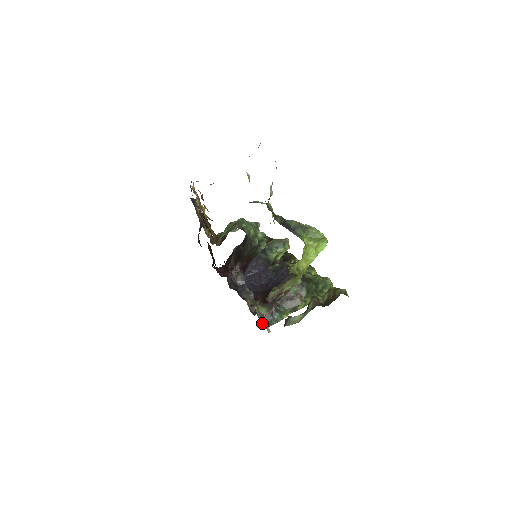
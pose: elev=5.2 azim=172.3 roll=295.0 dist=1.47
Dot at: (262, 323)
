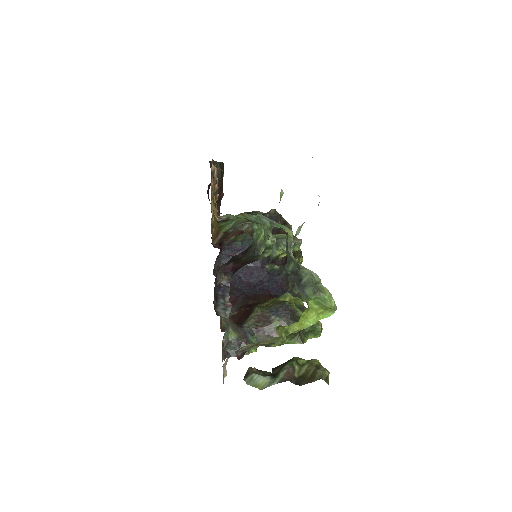
Dot at: (225, 350)
